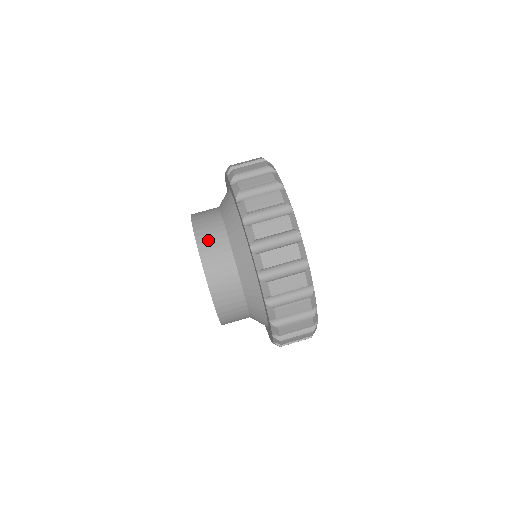
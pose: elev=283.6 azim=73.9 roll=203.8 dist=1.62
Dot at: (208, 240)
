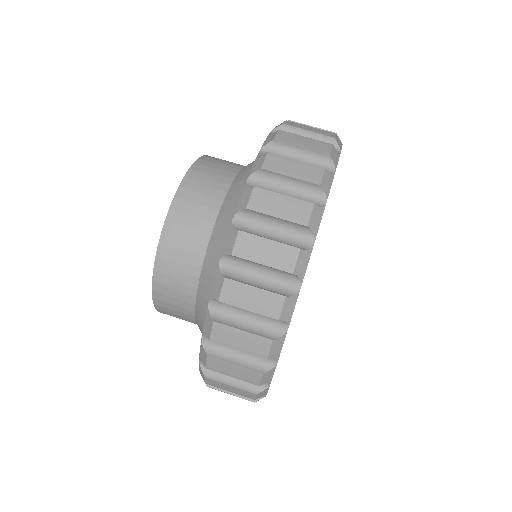
Dot at: (221, 159)
